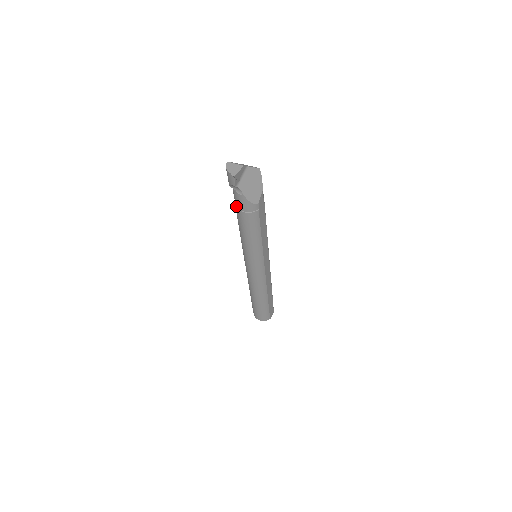
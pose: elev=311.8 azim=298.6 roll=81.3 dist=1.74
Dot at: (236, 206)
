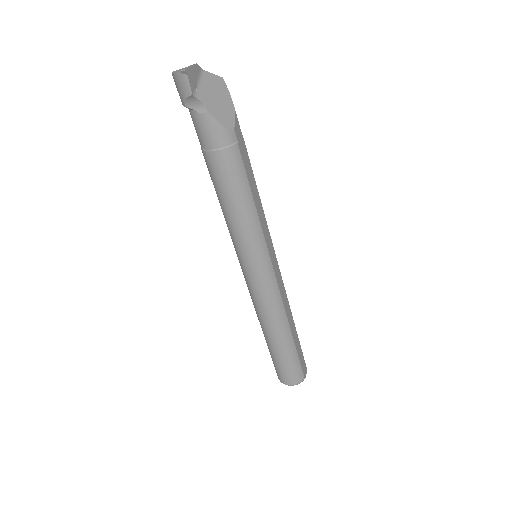
Dot at: (204, 149)
